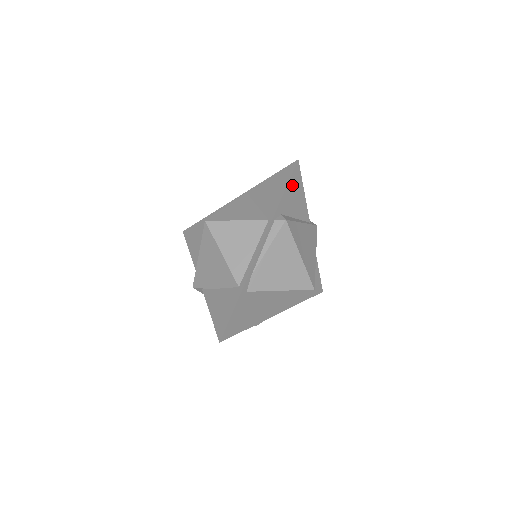
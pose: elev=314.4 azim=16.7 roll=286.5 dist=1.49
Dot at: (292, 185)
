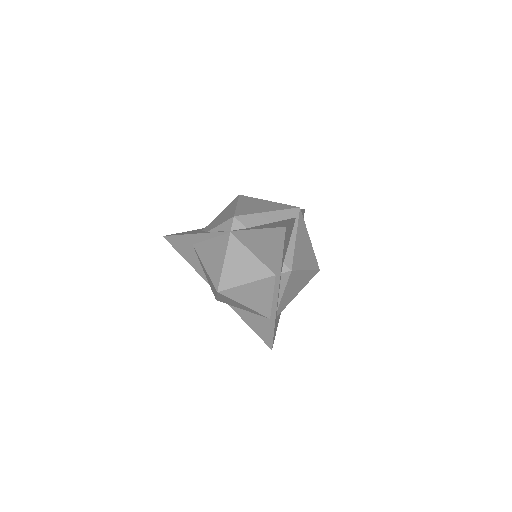
Dot at: (285, 241)
